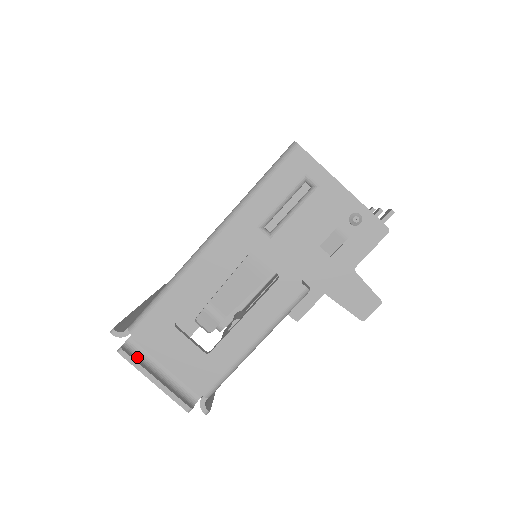
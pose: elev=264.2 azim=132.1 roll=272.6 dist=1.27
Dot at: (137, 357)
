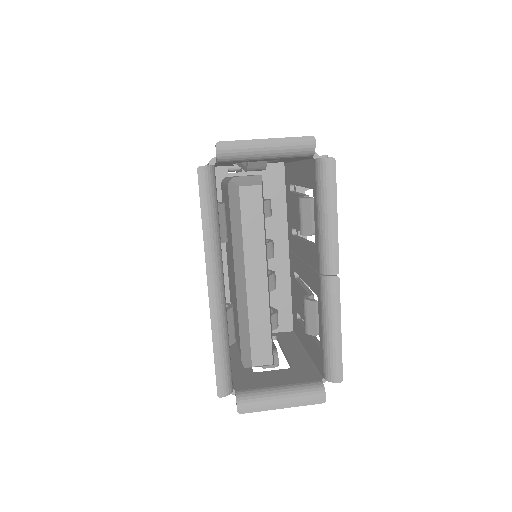
Dot at: (236, 149)
